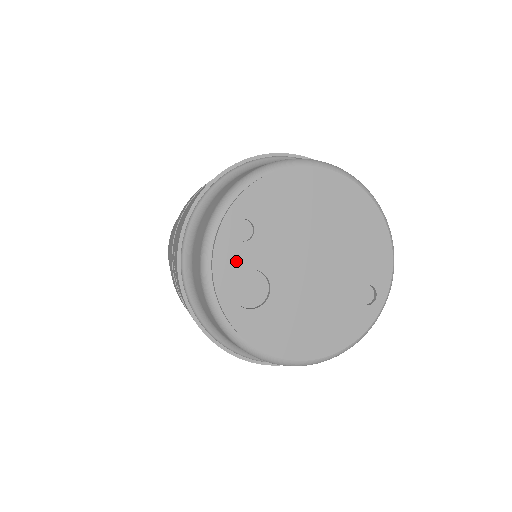
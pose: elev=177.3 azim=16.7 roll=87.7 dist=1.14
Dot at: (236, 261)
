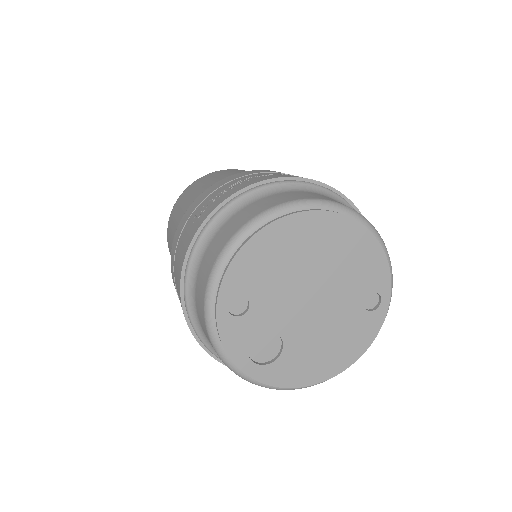
Dot at: (243, 333)
